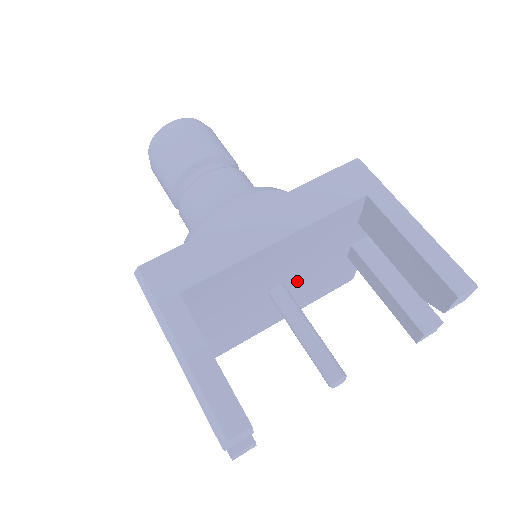
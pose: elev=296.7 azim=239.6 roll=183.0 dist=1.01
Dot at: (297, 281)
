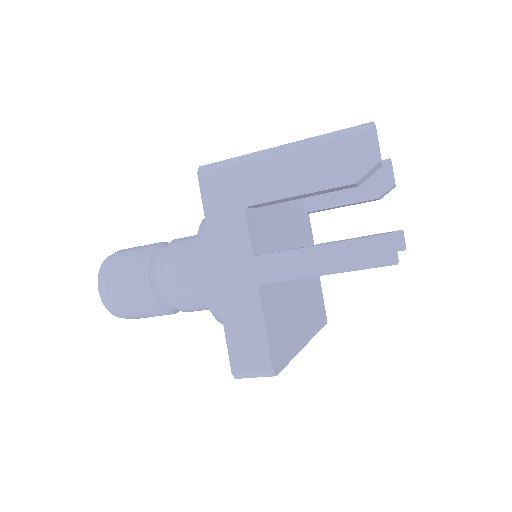
Dot at: occluded
